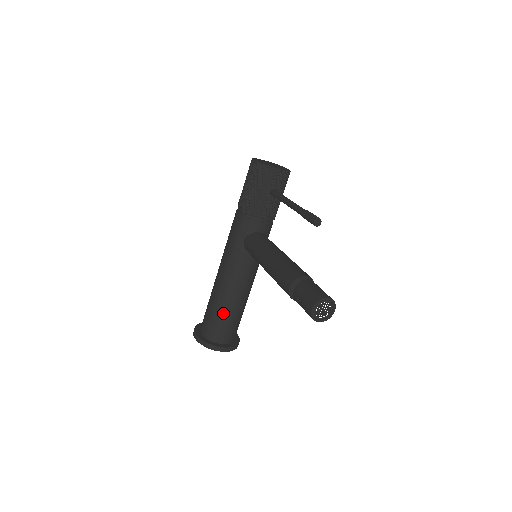
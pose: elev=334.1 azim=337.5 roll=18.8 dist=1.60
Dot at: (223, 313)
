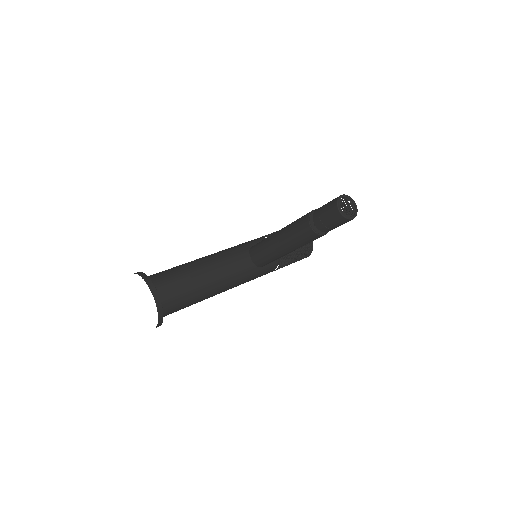
Dot at: (186, 272)
